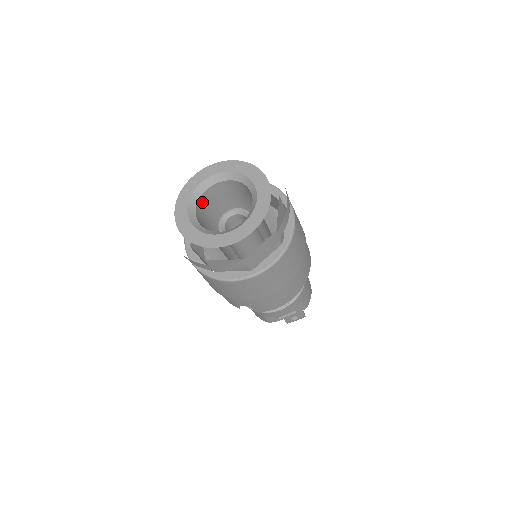
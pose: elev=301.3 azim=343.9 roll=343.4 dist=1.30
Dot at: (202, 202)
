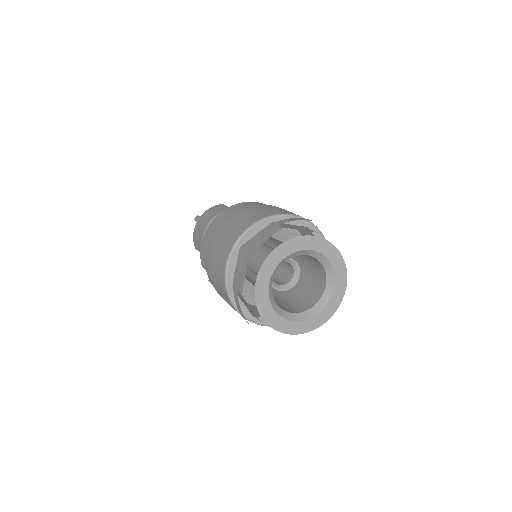
Dot at: occluded
